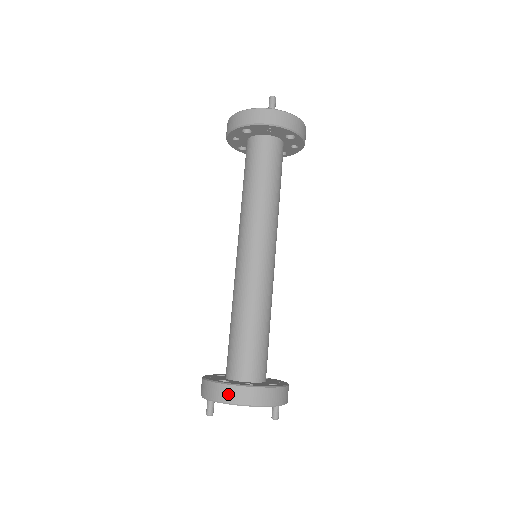
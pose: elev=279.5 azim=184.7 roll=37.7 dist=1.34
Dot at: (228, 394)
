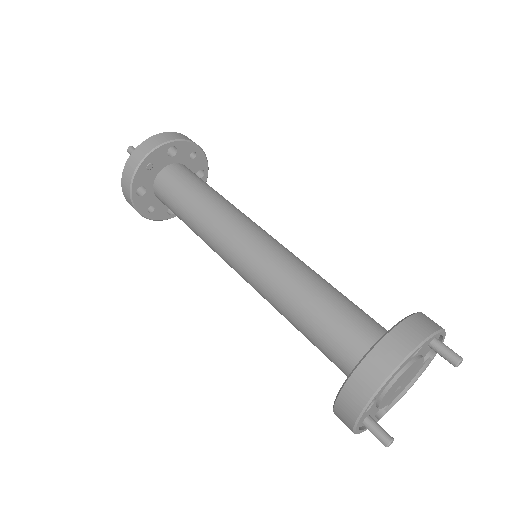
Dot at: (355, 394)
